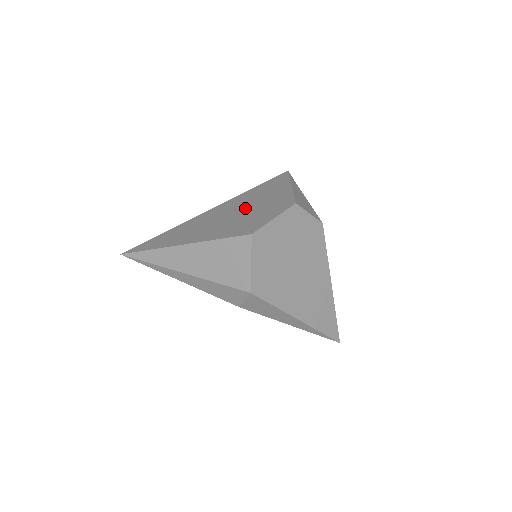
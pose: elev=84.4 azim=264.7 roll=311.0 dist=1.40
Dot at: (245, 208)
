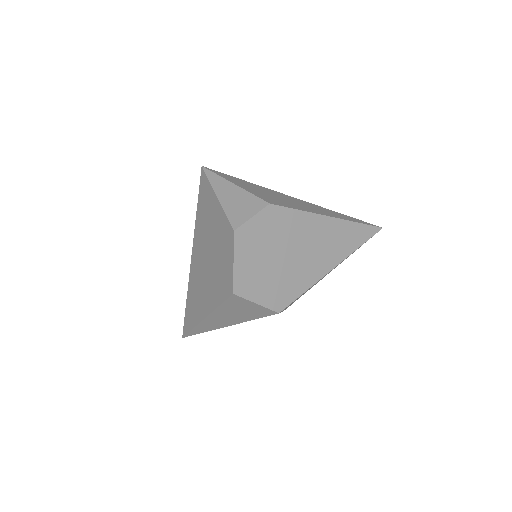
Dot at: (209, 249)
